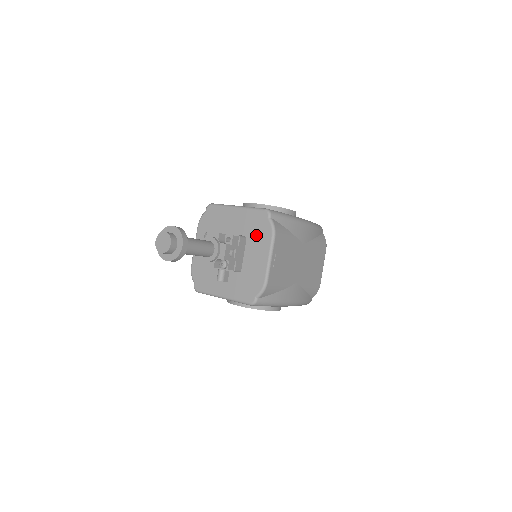
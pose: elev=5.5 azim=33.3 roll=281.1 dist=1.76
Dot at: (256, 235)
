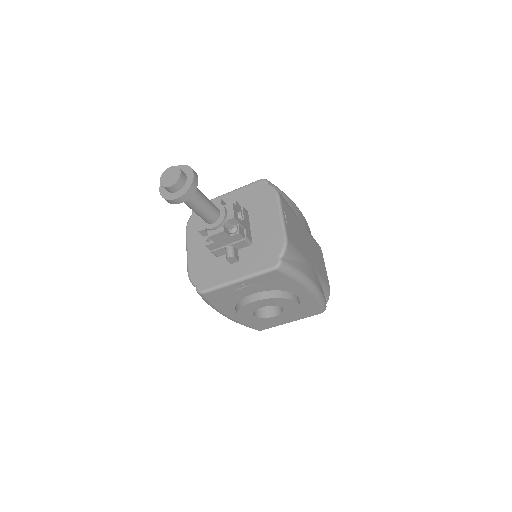
Dot at: (258, 203)
